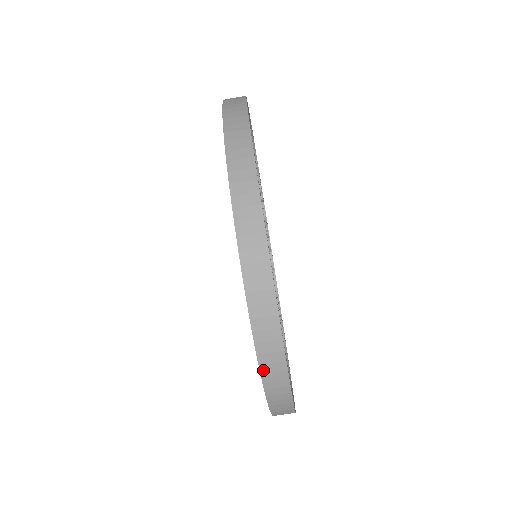
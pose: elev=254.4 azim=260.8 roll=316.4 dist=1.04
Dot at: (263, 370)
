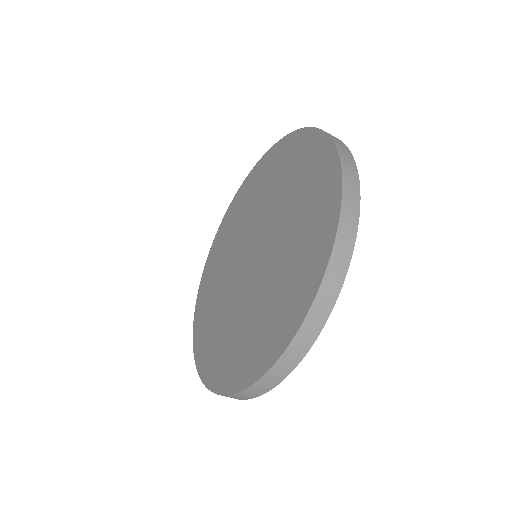
Dot at: (248, 390)
